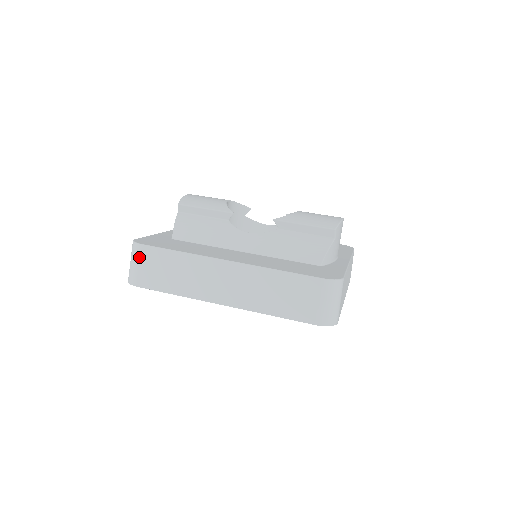
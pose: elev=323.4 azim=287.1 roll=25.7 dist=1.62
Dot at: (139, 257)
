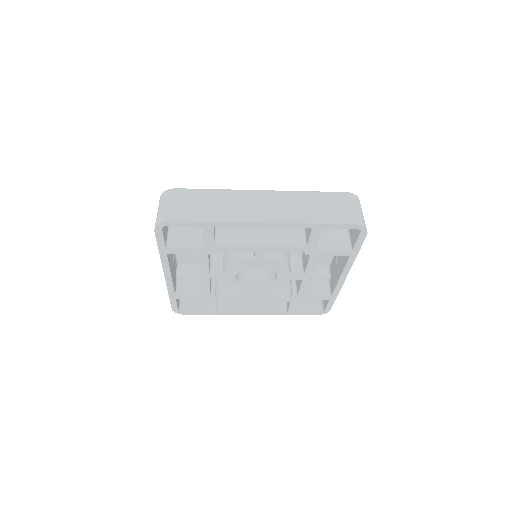
Dot at: (173, 198)
